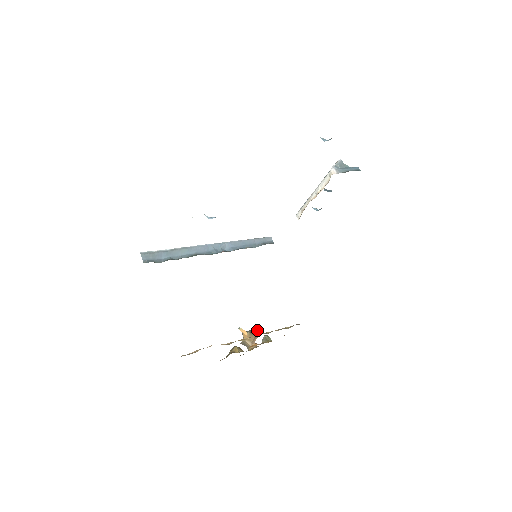
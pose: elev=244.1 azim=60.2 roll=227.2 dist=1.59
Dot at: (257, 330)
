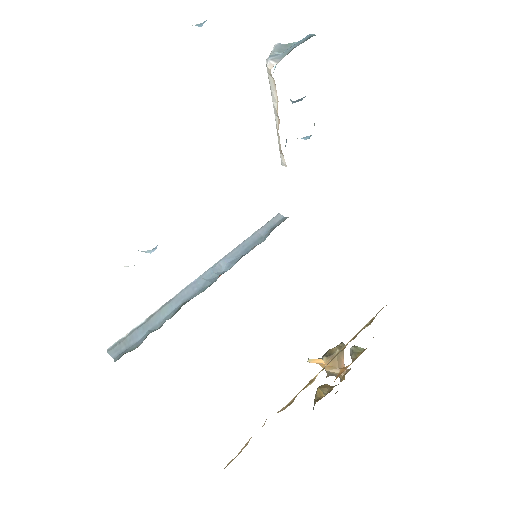
Dot at: (335, 347)
